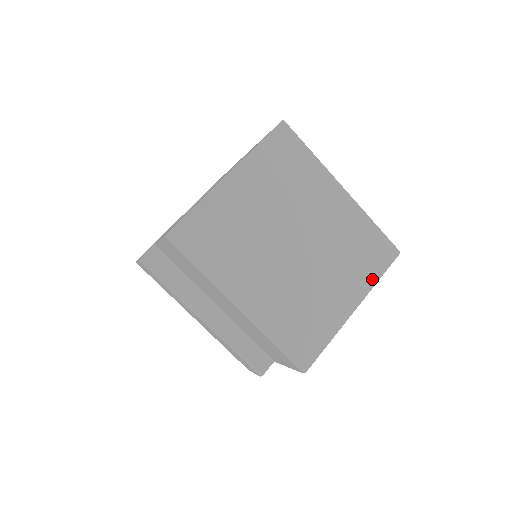
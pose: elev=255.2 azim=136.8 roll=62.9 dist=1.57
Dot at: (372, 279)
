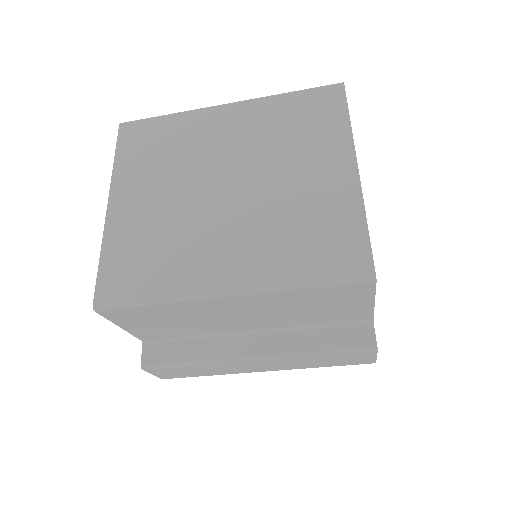
Dot at: (342, 129)
